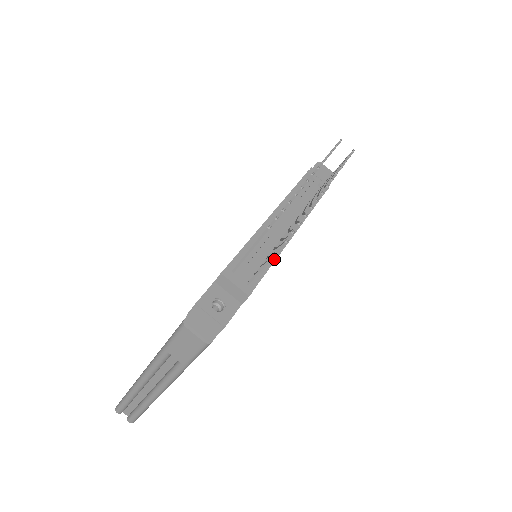
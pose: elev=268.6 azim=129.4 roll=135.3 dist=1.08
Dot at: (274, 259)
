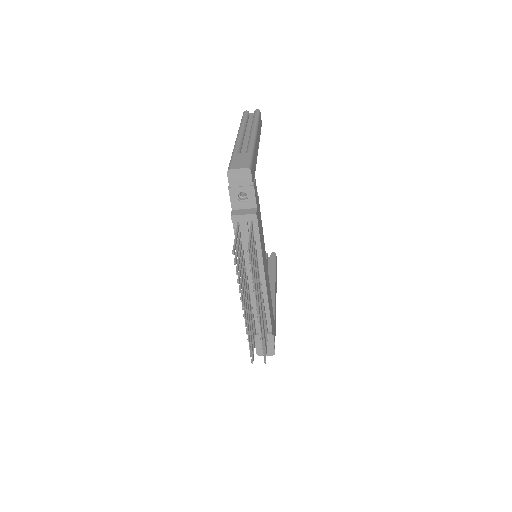
Dot at: (267, 304)
